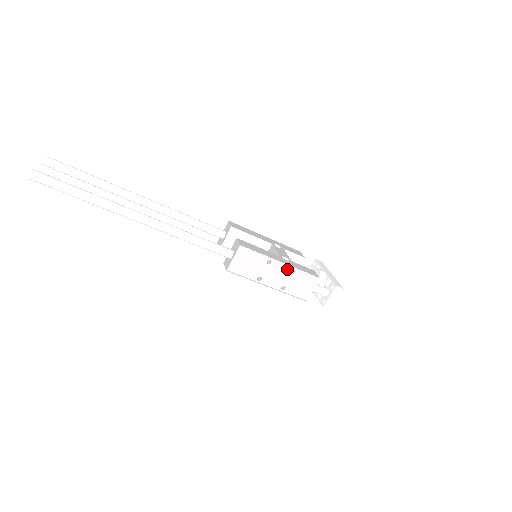
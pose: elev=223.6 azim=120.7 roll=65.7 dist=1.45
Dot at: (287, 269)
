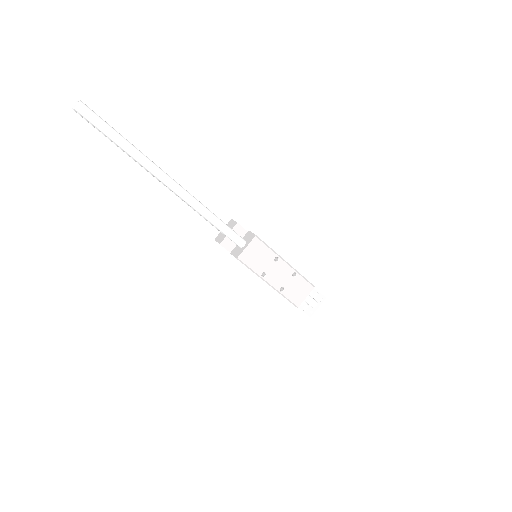
Dot at: (290, 270)
